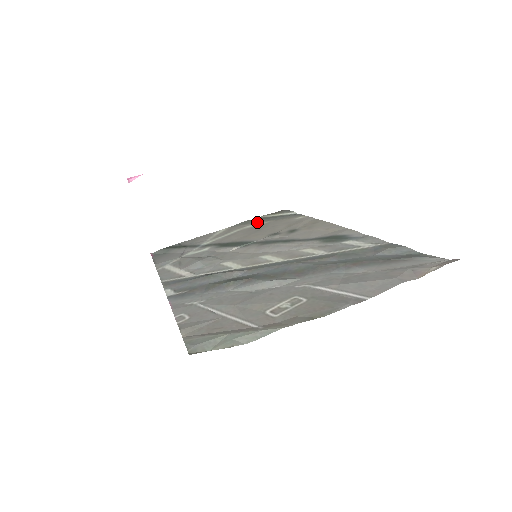
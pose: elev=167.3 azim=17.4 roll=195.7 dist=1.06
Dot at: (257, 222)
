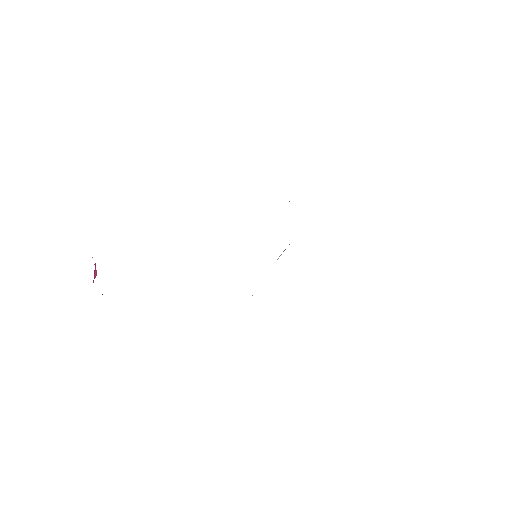
Dot at: occluded
